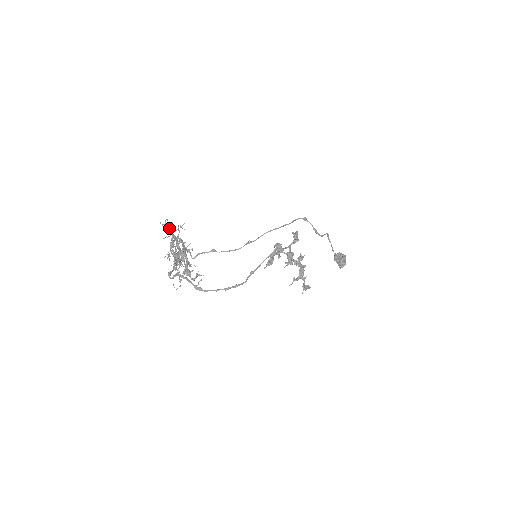
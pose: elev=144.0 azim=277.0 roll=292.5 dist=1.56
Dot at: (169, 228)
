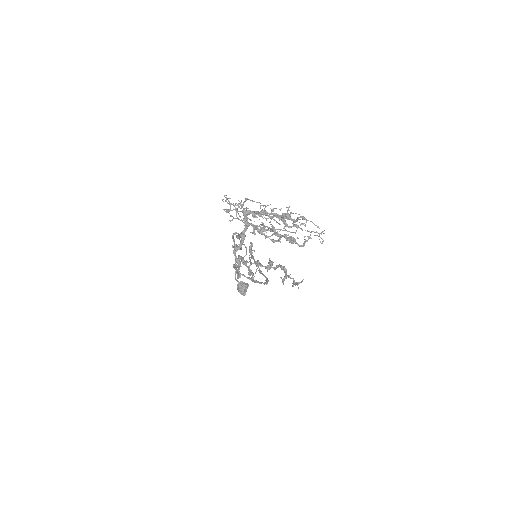
Dot at: (247, 198)
